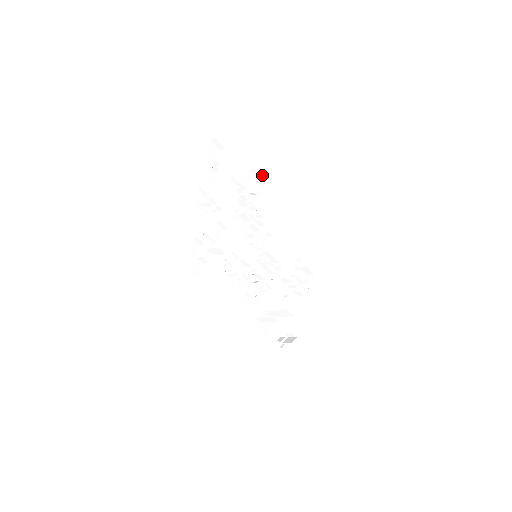
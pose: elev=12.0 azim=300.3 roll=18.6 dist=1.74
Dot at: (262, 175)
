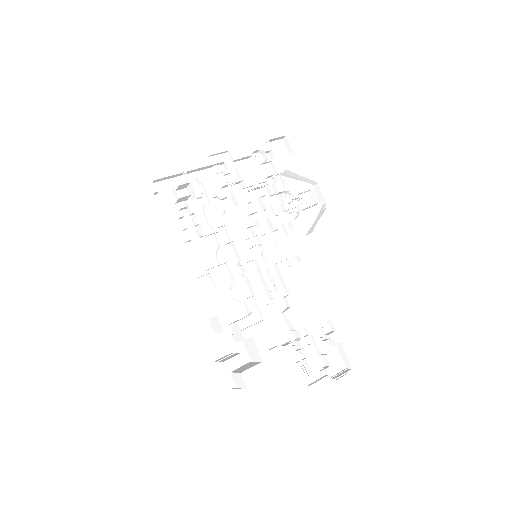
Dot at: (320, 189)
